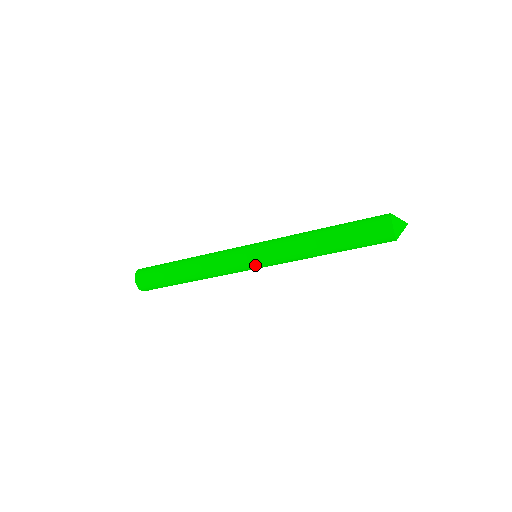
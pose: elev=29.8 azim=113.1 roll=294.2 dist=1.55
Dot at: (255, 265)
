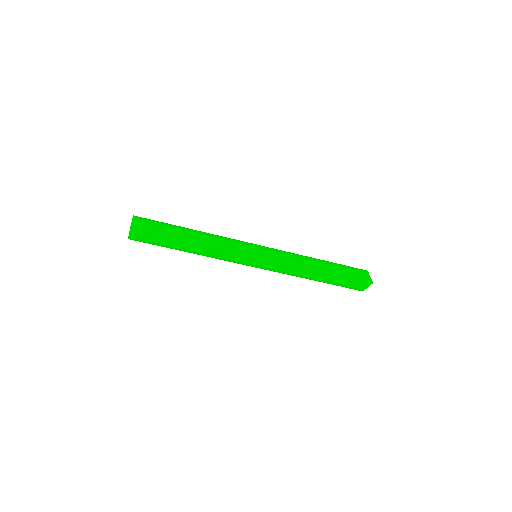
Dot at: (259, 255)
